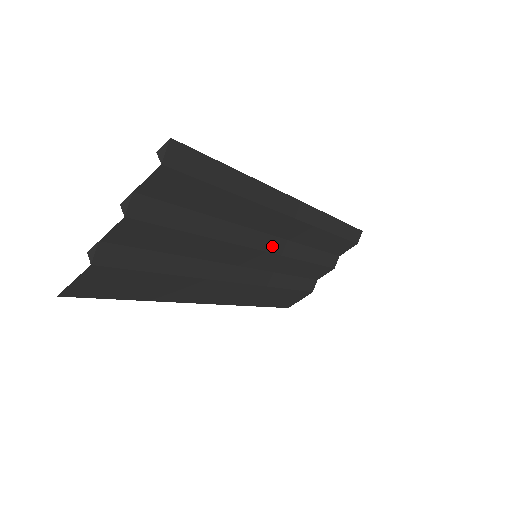
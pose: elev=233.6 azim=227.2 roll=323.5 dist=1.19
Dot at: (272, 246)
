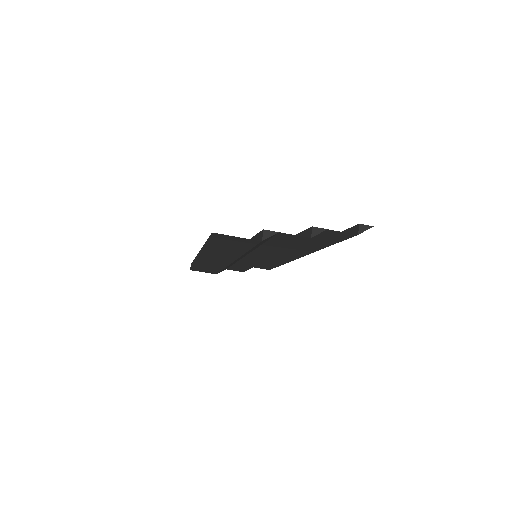
Dot at: occluded
